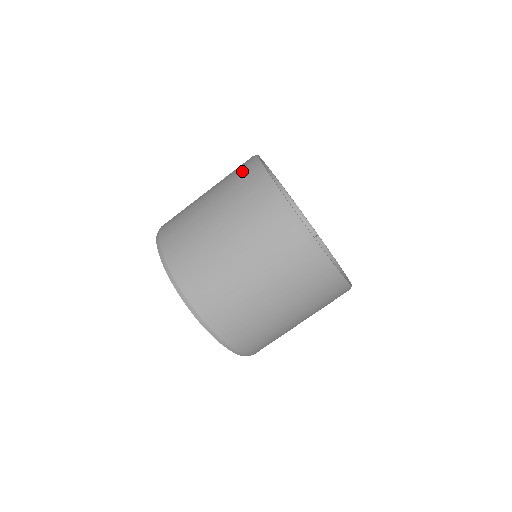
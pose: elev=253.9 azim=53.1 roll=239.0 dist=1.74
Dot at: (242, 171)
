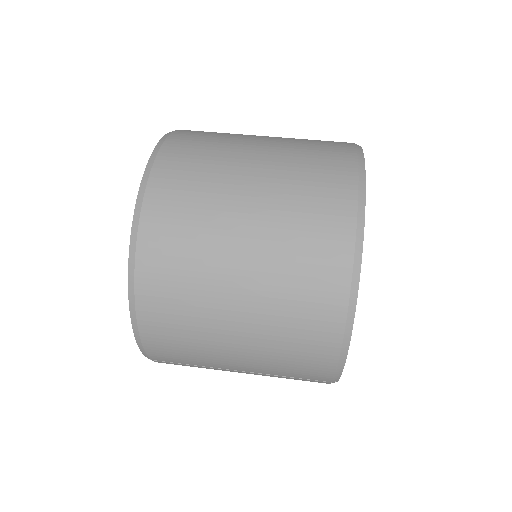
Dot at: occluded
